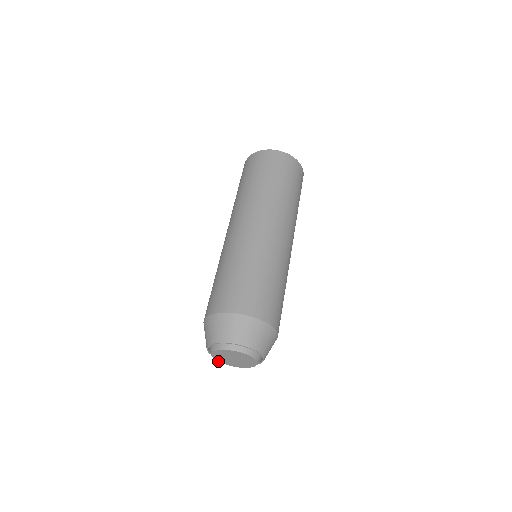
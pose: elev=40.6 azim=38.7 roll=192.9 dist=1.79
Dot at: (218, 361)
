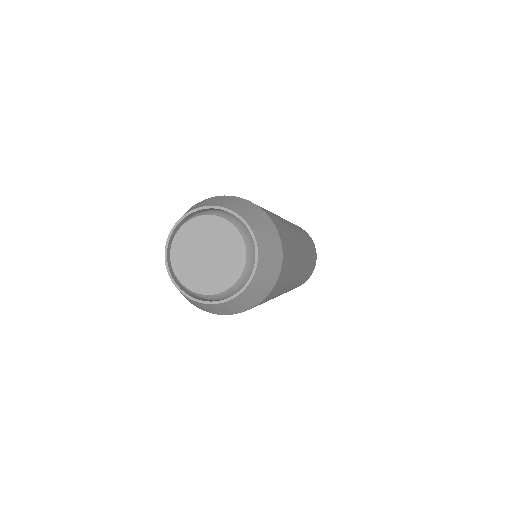
Dot at: (173, 270)
